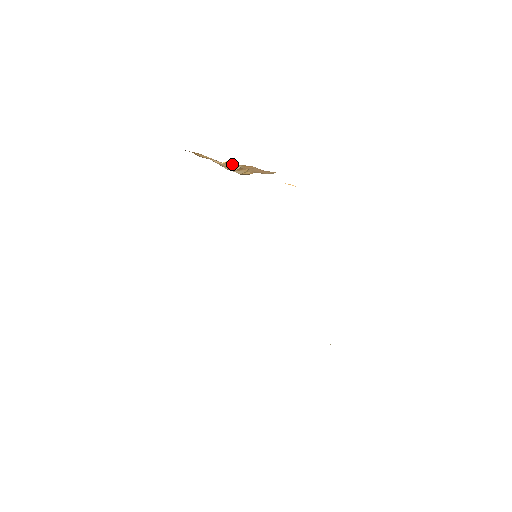
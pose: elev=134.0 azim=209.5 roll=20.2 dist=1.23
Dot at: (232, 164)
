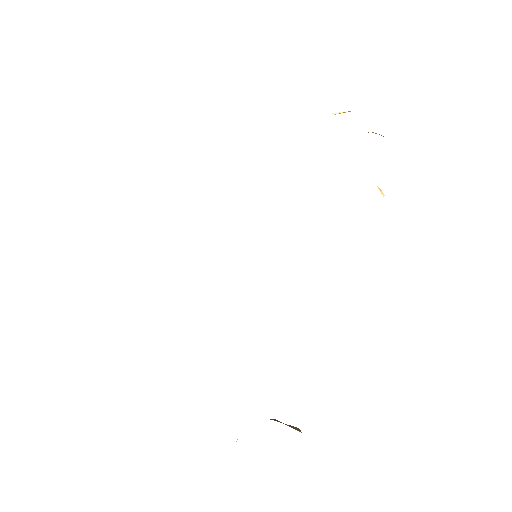
Dot at: occluded
